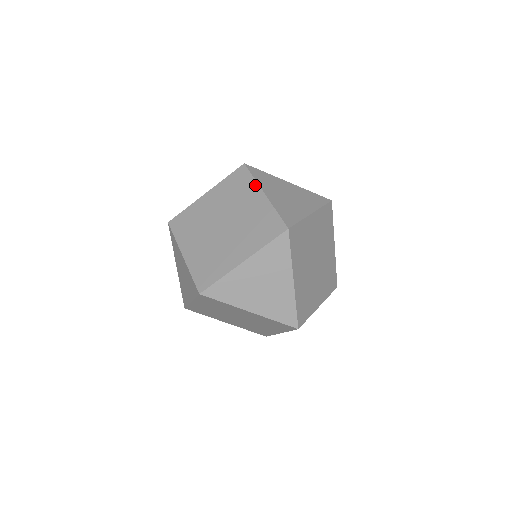
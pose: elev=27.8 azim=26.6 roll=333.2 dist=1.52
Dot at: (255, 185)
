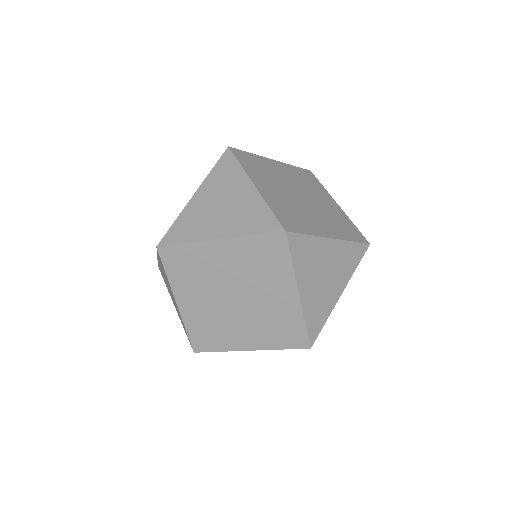
Dot at: (327, 192)
